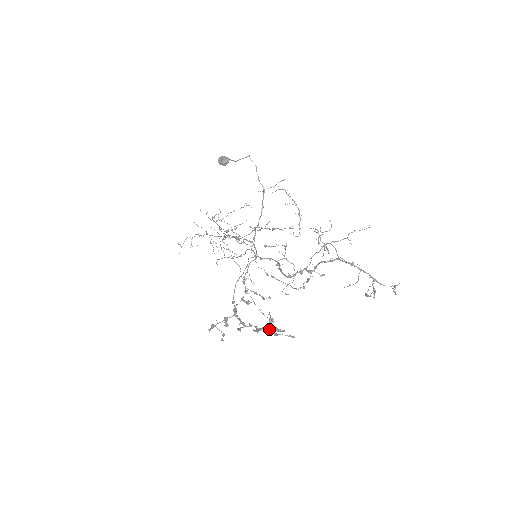
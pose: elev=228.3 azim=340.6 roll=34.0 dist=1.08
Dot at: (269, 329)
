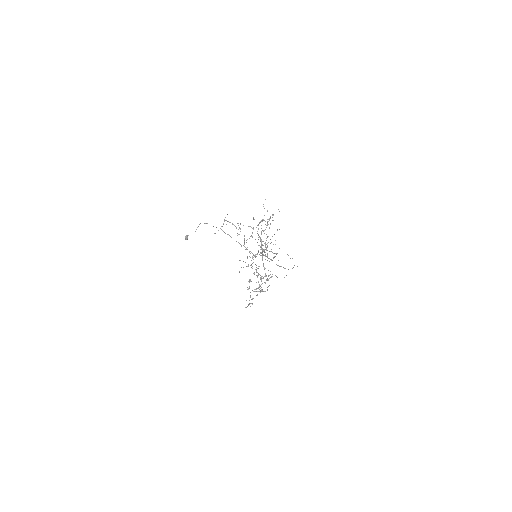
Dot at: (262, 283)
